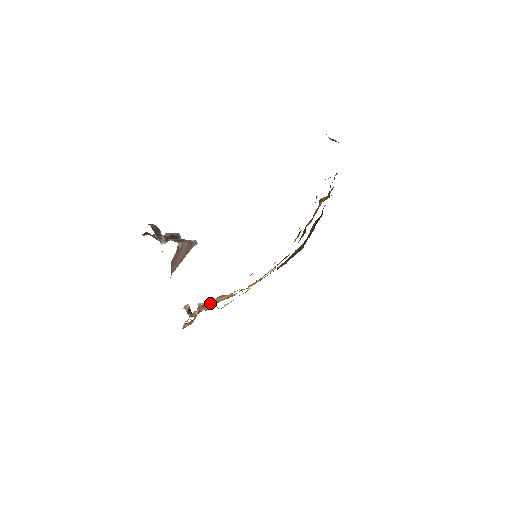
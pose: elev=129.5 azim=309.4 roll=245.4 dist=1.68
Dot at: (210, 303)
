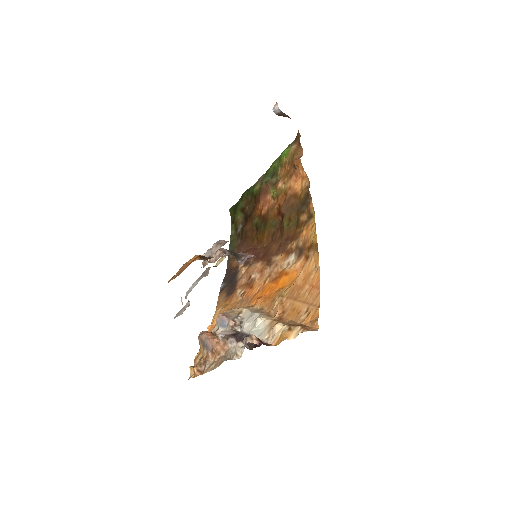
Dot at: (281, 322)
